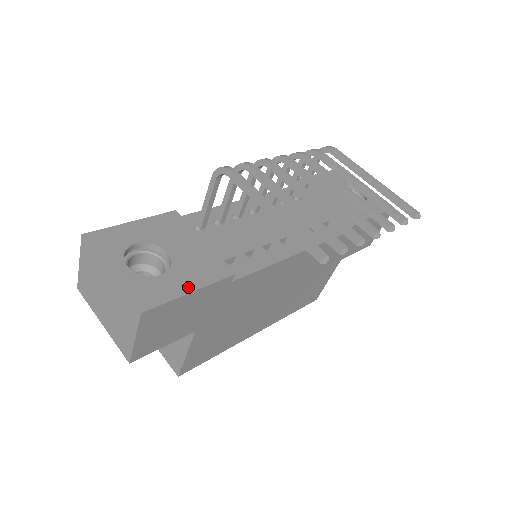
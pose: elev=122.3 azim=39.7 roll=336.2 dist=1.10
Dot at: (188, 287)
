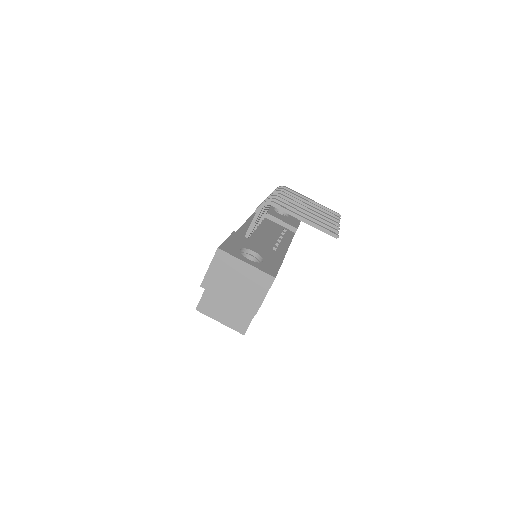
Dot at: (277, 265)
